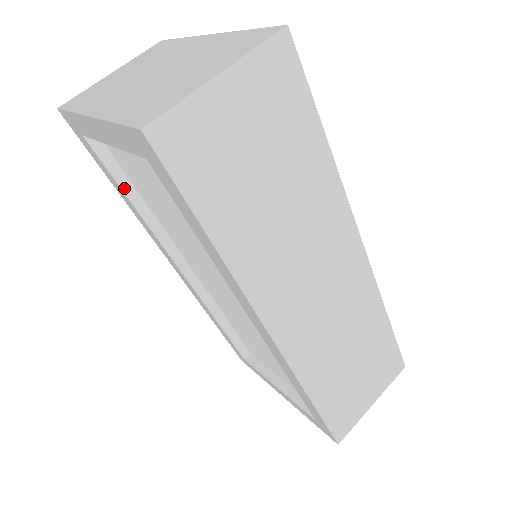
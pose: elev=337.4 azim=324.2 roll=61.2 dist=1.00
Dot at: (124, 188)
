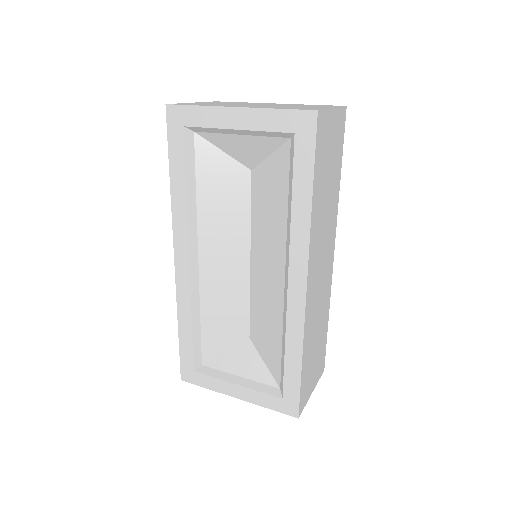
Dot at: (188, 176)
